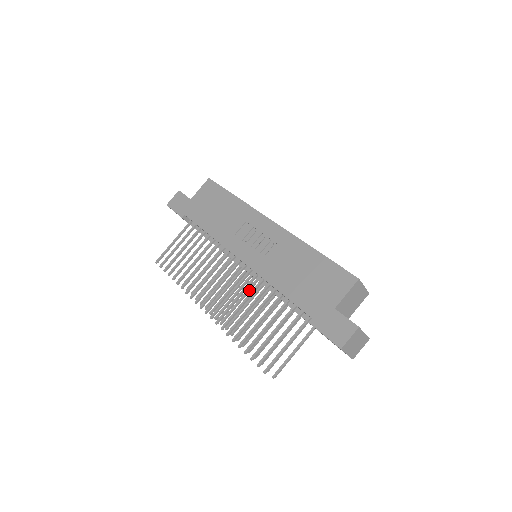
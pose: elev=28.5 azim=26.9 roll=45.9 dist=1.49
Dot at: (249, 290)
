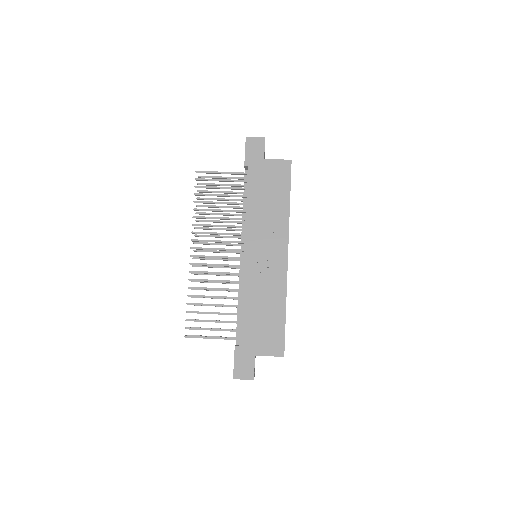
Dot at: occluded
